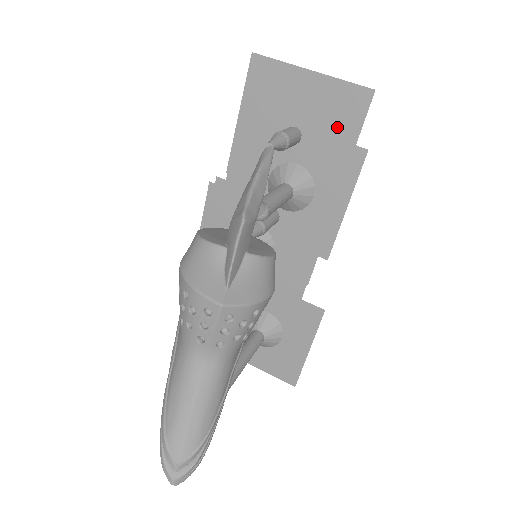
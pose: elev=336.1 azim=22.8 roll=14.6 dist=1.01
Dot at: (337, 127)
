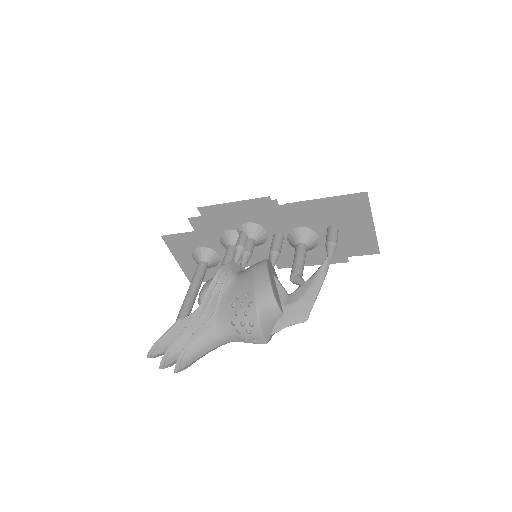
Dot at: (351, 246)
